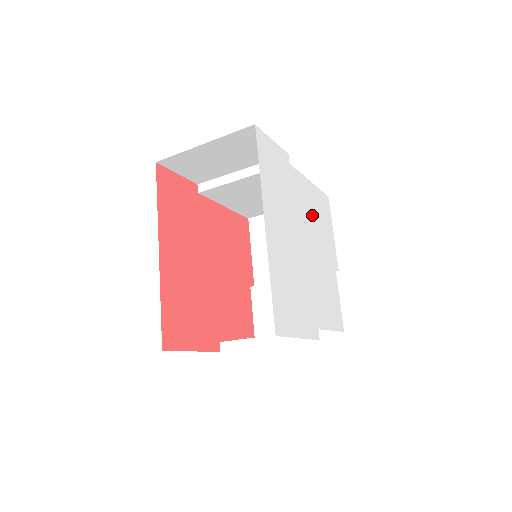
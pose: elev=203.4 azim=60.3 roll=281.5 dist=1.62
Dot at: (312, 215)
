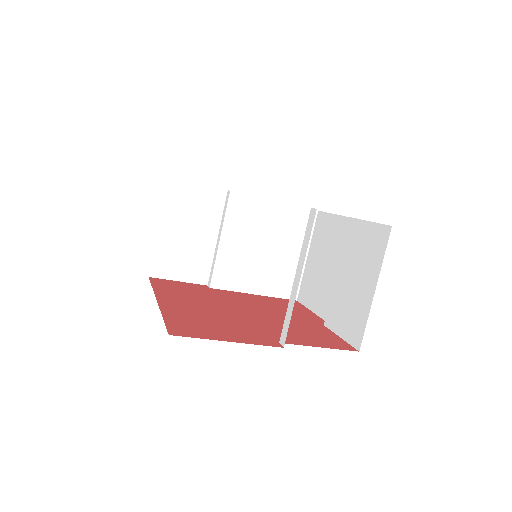
Dot at: occluded
